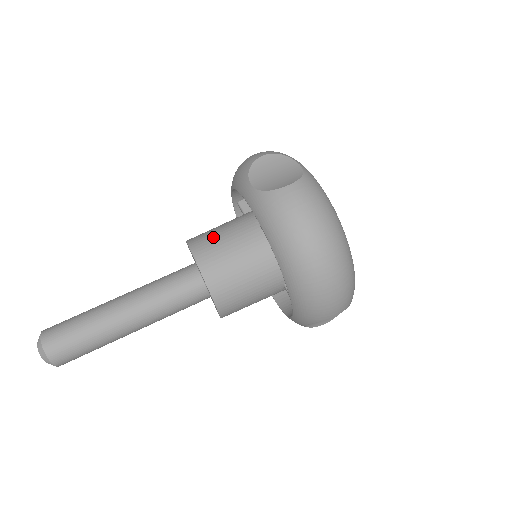
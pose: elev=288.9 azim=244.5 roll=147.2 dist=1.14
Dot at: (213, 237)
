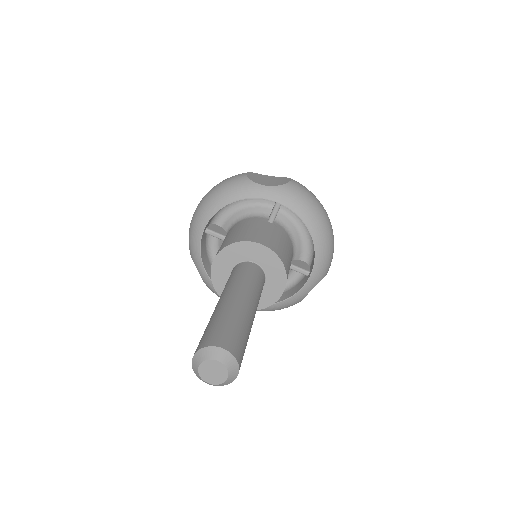
Dot at: (252, 232)
